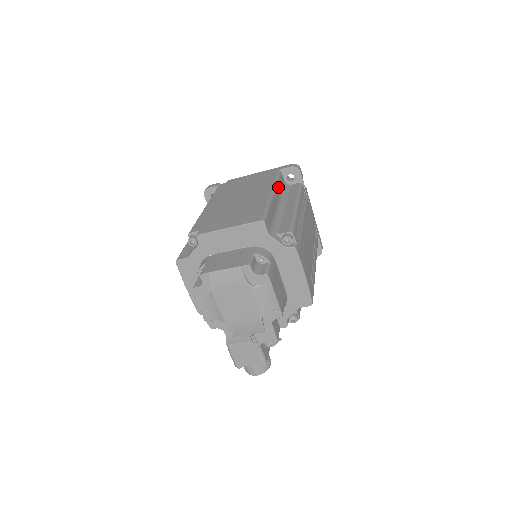
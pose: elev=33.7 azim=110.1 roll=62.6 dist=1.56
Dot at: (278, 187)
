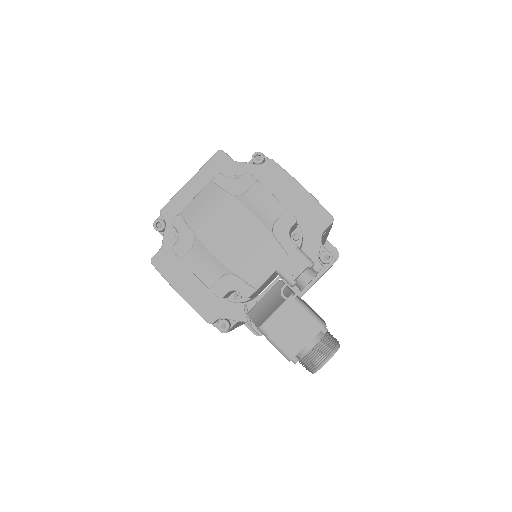
Dot at: occluded
